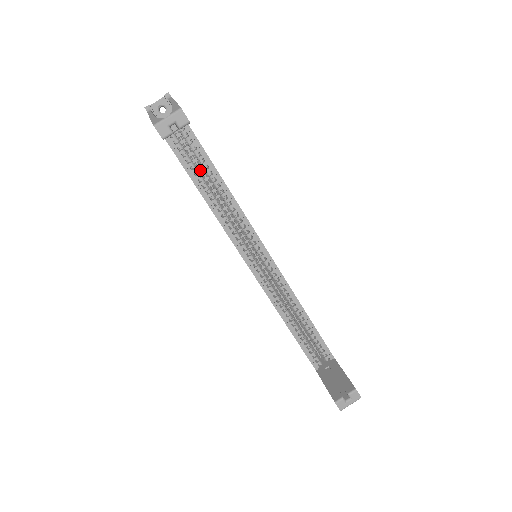
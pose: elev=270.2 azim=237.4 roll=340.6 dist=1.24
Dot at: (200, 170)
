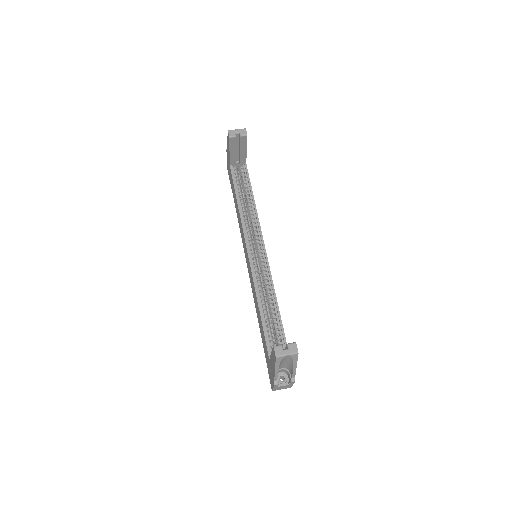
Dot at: (242, 192)
